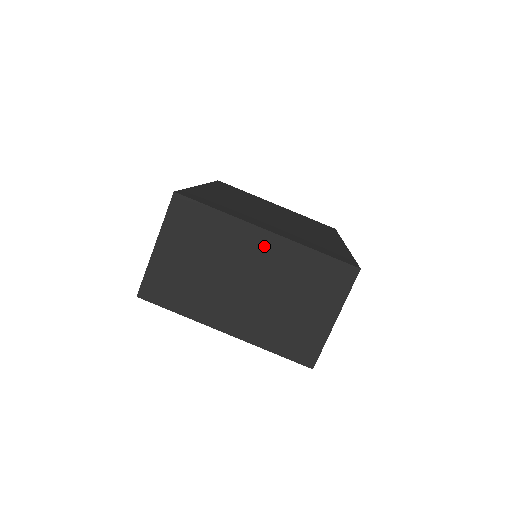
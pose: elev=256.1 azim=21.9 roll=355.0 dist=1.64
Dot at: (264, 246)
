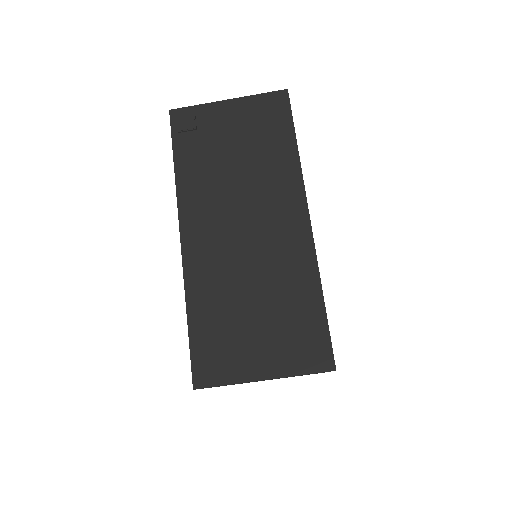
Dot at: occluded
